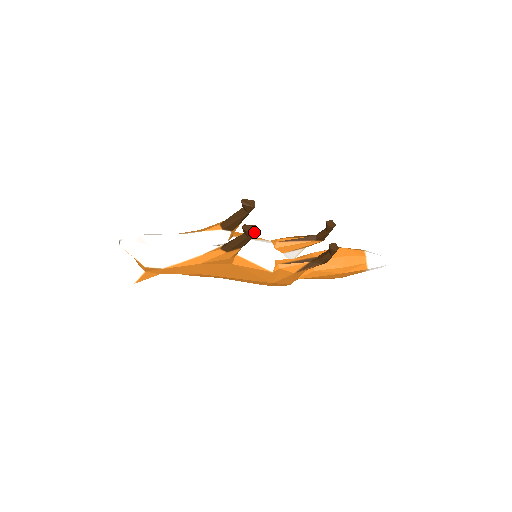
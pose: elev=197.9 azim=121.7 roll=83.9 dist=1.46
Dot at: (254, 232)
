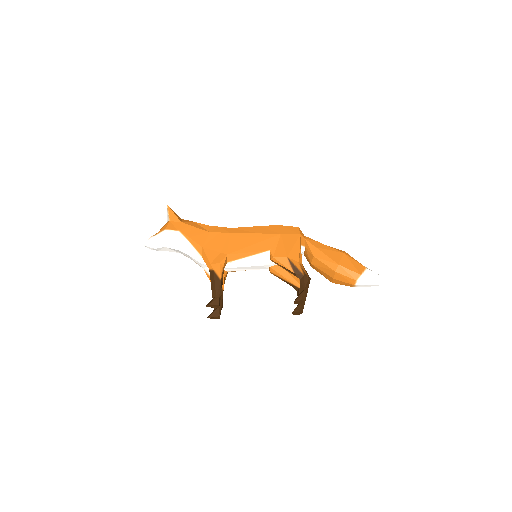
Dot at: (218, 318)
